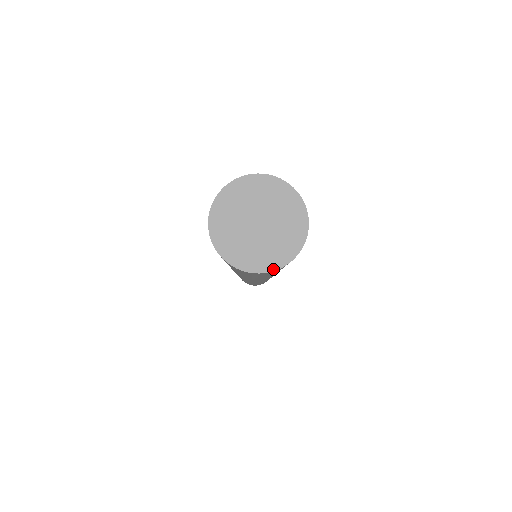
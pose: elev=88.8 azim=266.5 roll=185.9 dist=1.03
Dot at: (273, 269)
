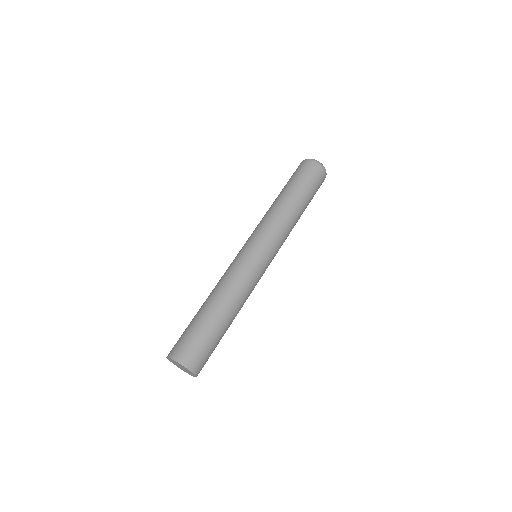
Dot at: occluded
